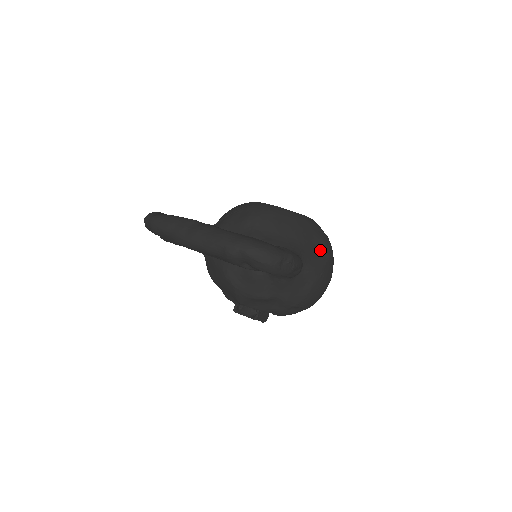
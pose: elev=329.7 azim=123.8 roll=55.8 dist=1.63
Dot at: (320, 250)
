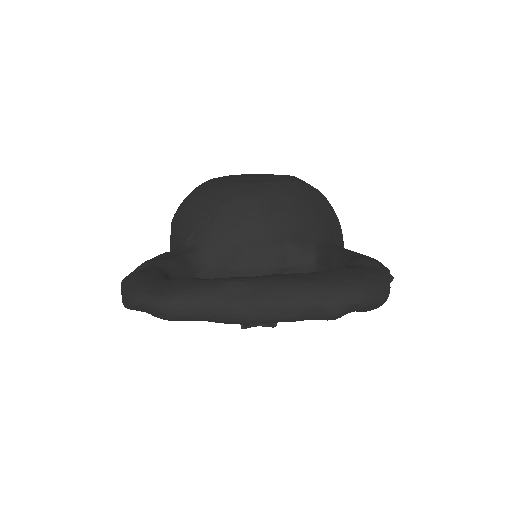
Dot at: (332, 217)
